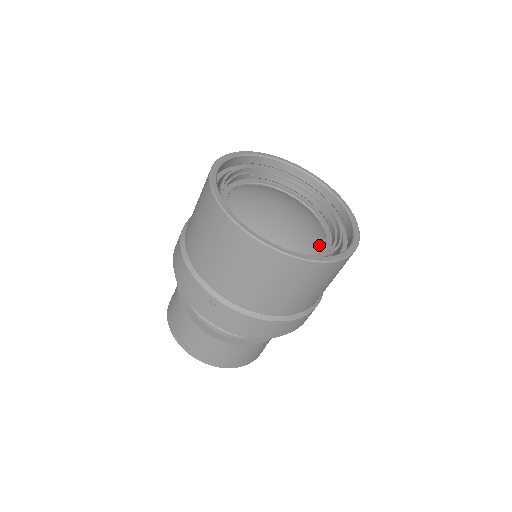
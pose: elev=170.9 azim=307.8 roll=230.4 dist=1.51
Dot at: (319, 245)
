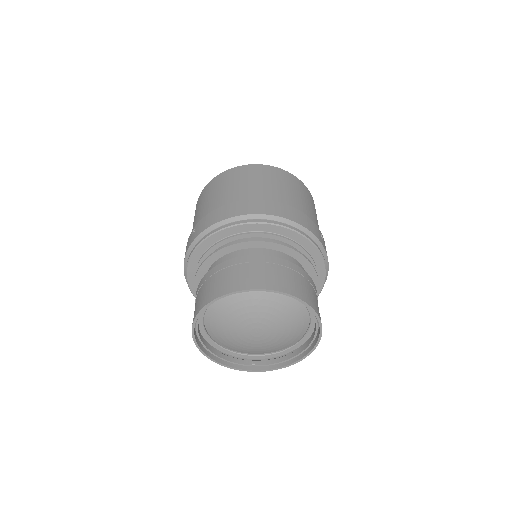
Dot at: occluded
